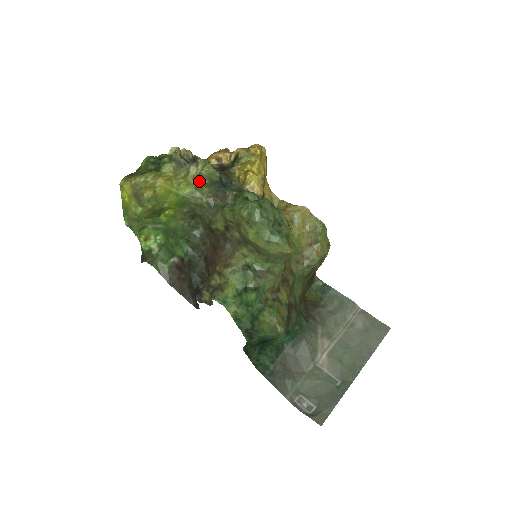
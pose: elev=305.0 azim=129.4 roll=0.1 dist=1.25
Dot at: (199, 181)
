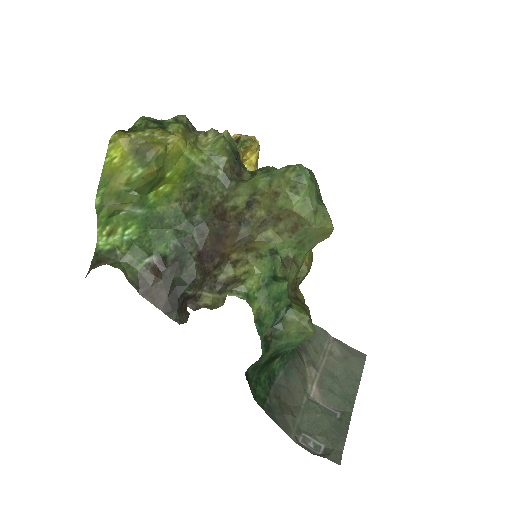
Dot at: (218, 146)
